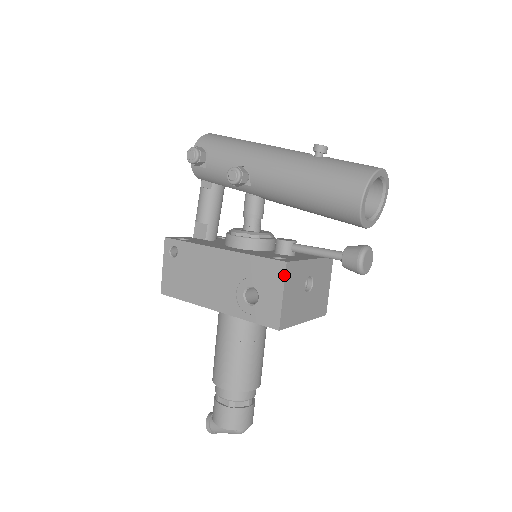
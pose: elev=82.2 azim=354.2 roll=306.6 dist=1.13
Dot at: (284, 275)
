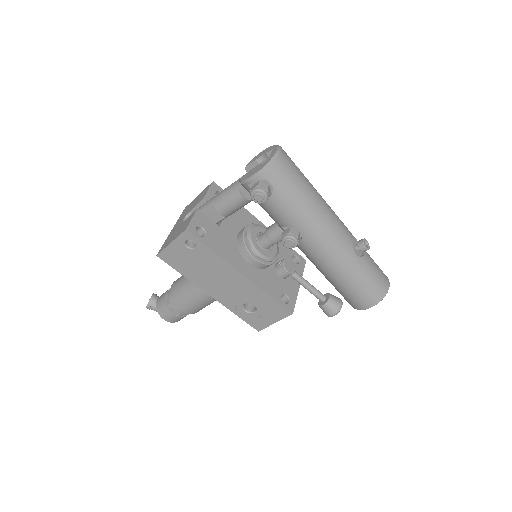
Dot at: (285, 317)
